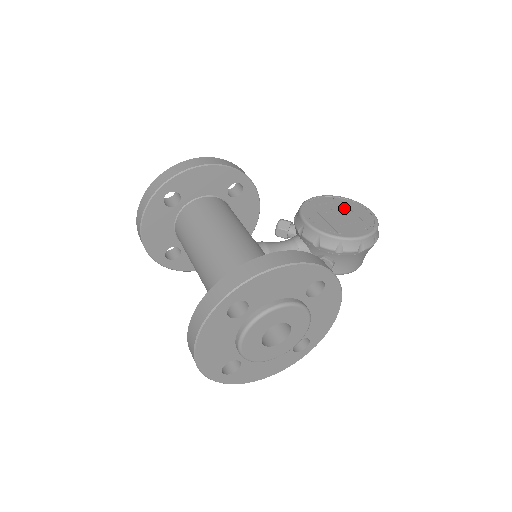
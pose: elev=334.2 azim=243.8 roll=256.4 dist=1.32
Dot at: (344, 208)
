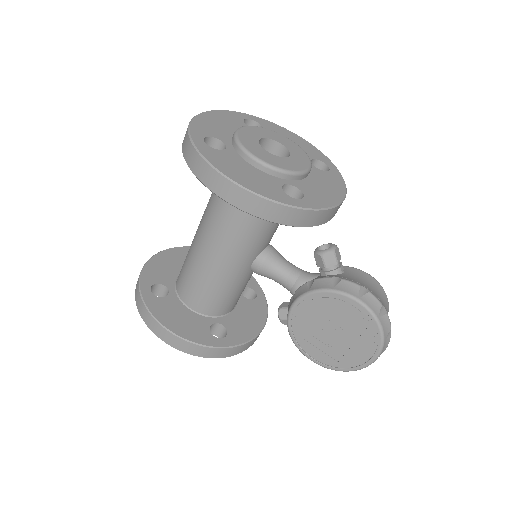
Dot at: (353, 334)
